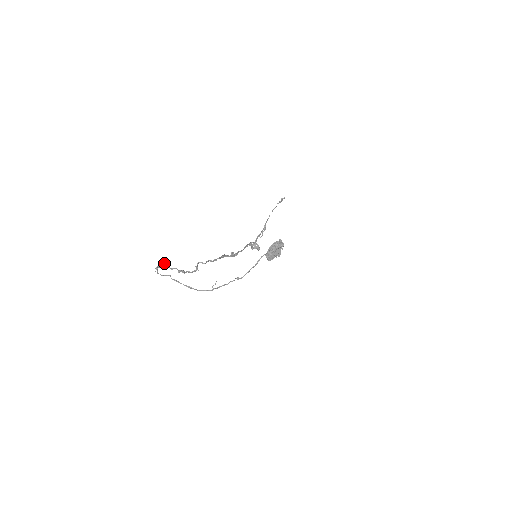
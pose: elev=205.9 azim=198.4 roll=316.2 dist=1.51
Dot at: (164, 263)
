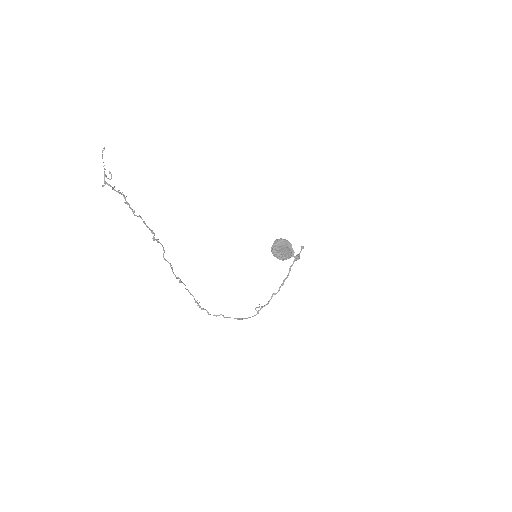
Dot at: (188, 291)
